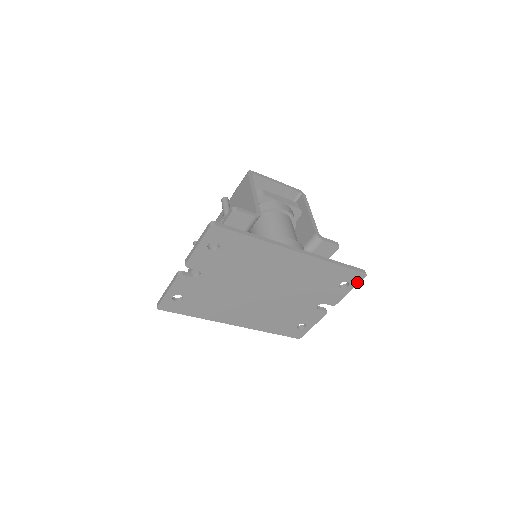
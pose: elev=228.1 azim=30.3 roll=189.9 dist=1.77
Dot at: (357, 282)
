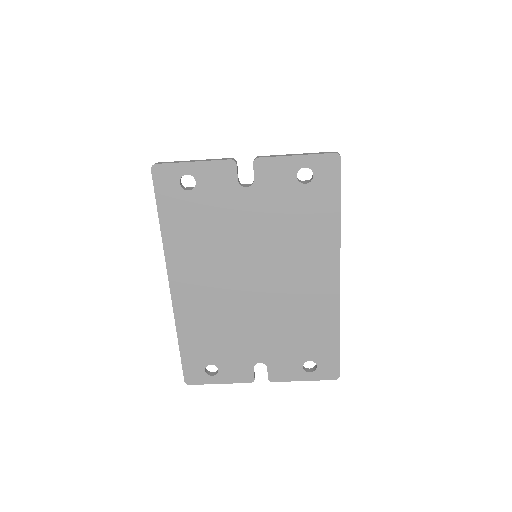
Dot at: (321, 377)
